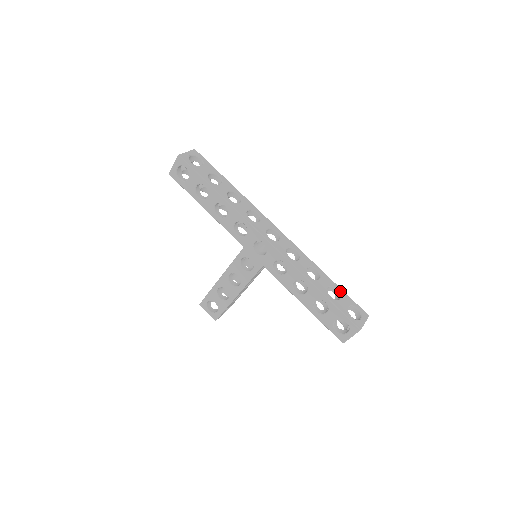
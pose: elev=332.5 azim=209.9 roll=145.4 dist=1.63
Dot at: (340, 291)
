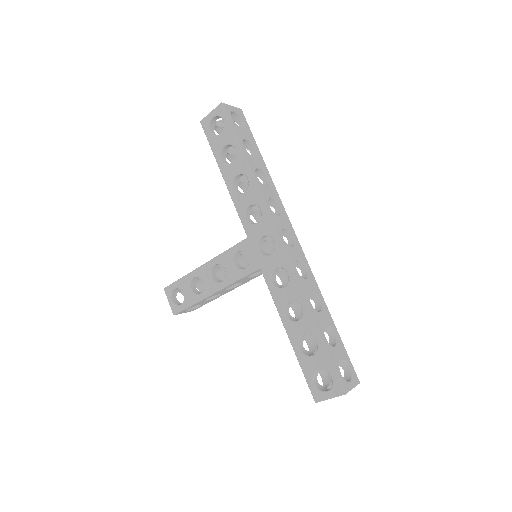
Dot at: (338, 338)
